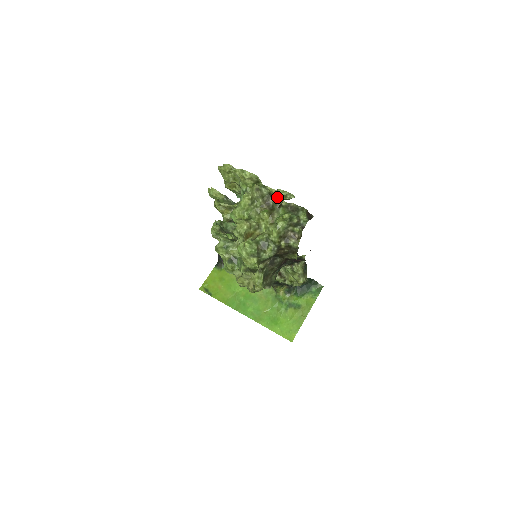
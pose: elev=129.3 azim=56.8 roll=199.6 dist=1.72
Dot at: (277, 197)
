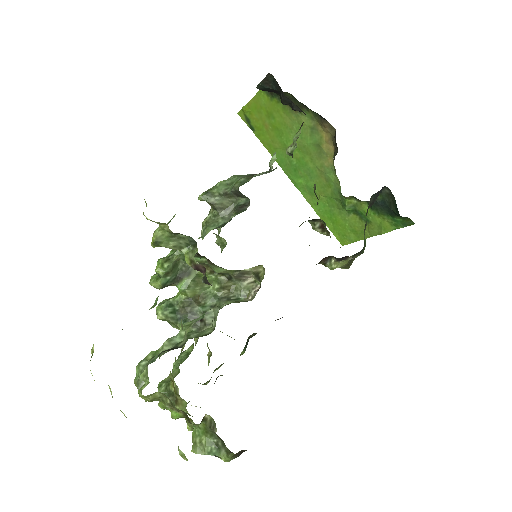
Dot at: occluded
